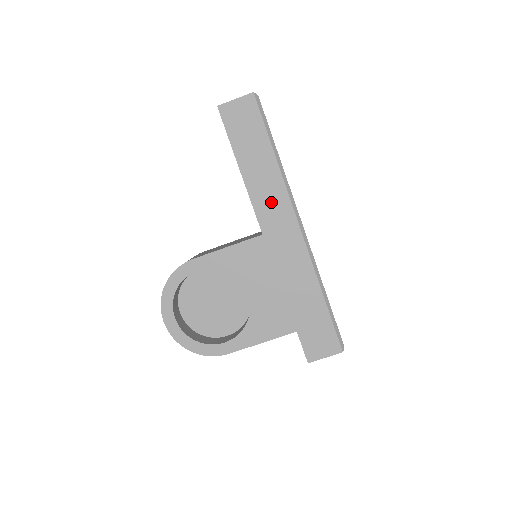
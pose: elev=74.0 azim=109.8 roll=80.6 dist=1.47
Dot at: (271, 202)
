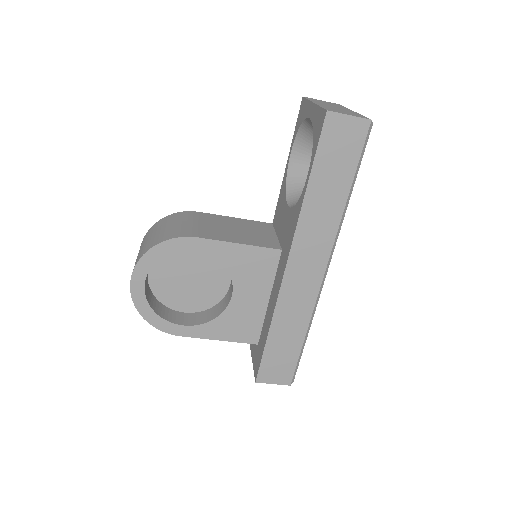
Dot at: (315, 236)
